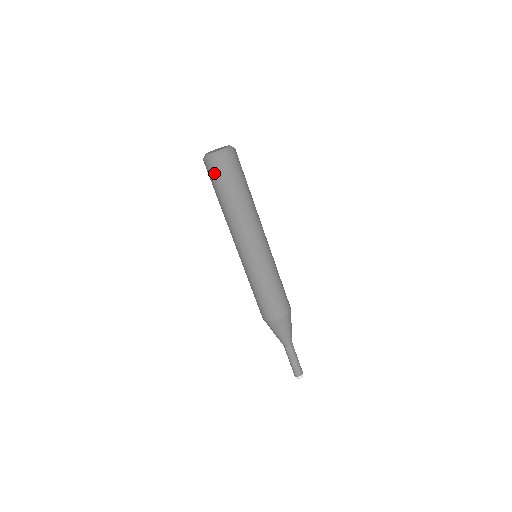
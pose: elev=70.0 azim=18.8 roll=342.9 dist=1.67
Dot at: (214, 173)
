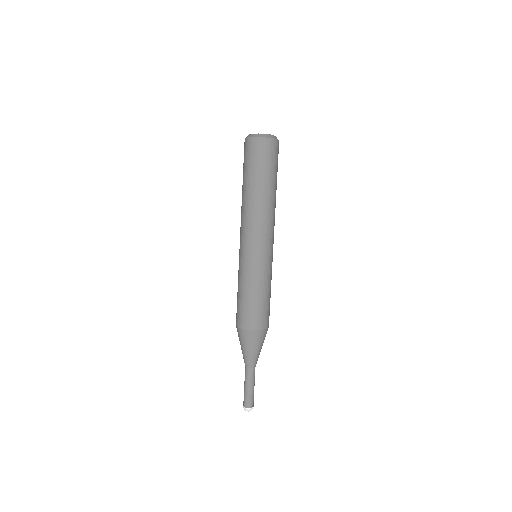
Dot at: (249, 153)
